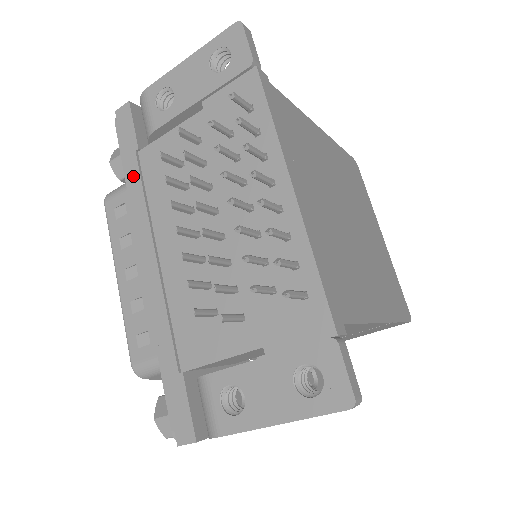
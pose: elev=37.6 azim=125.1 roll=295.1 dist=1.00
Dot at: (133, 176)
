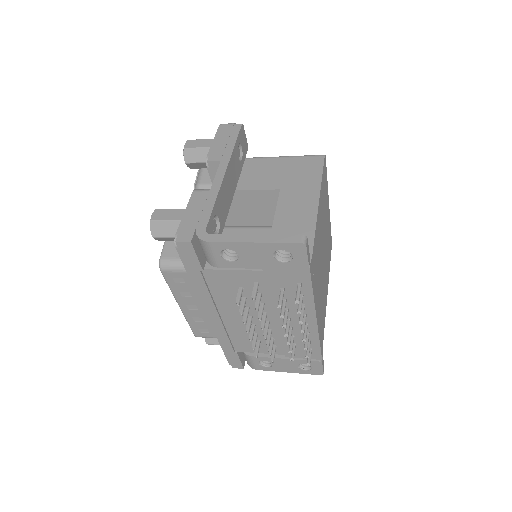
Dot at: (199, 282)
